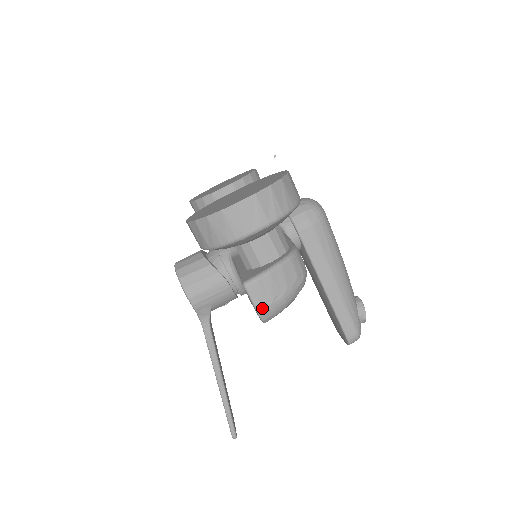
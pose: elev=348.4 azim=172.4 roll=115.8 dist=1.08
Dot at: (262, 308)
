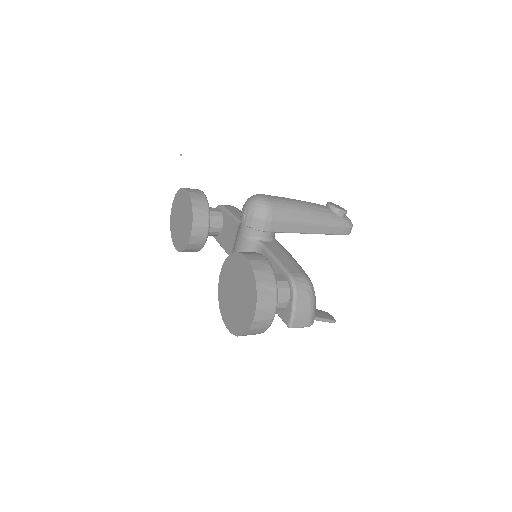
Dot at: (308, 324)
